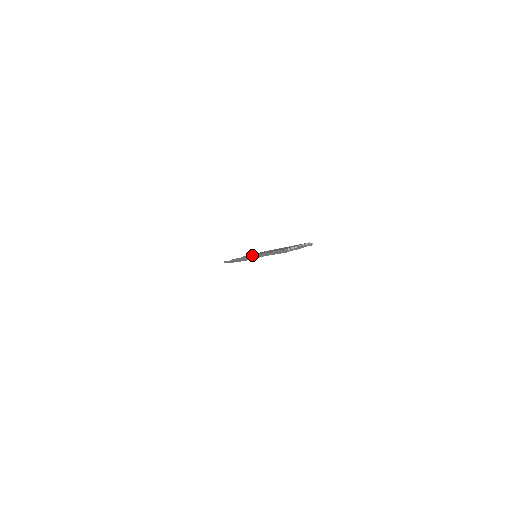
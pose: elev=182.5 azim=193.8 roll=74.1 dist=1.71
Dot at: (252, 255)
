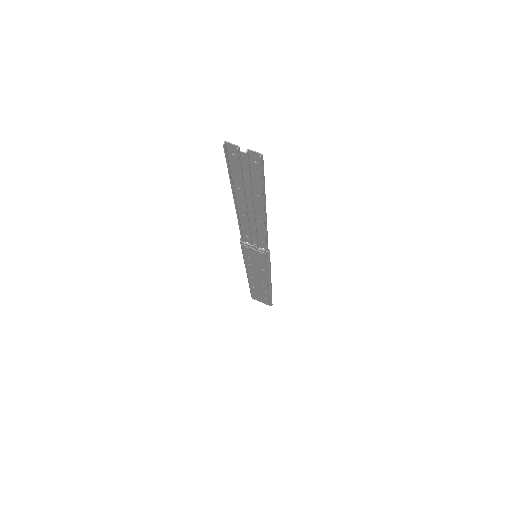
Dot at: (243, 234)
